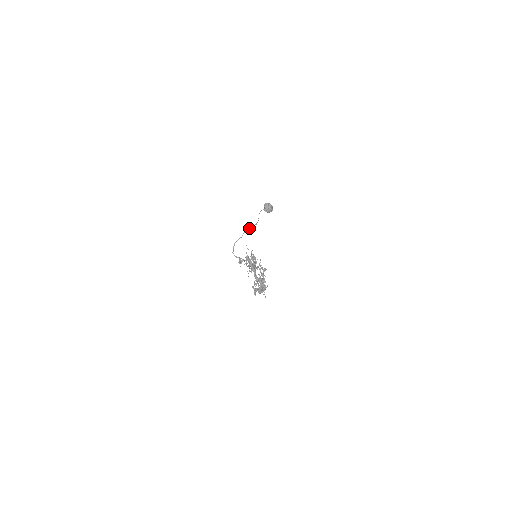
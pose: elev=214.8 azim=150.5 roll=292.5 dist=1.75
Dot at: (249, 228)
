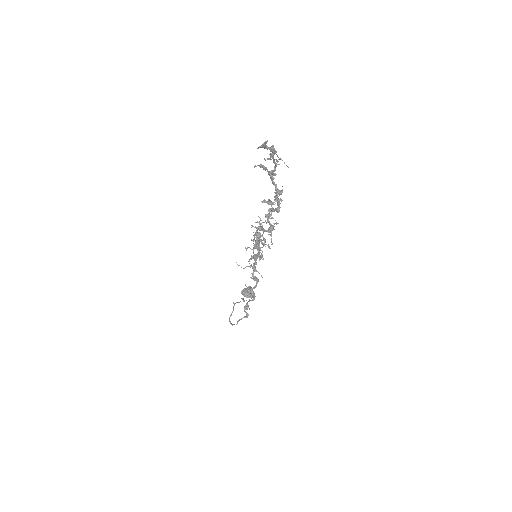
Dot at: occluded
